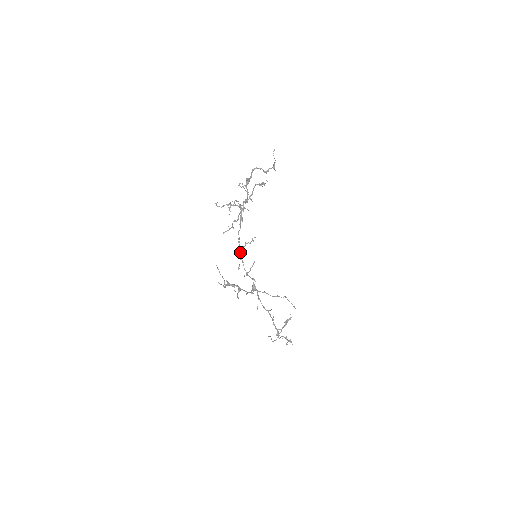
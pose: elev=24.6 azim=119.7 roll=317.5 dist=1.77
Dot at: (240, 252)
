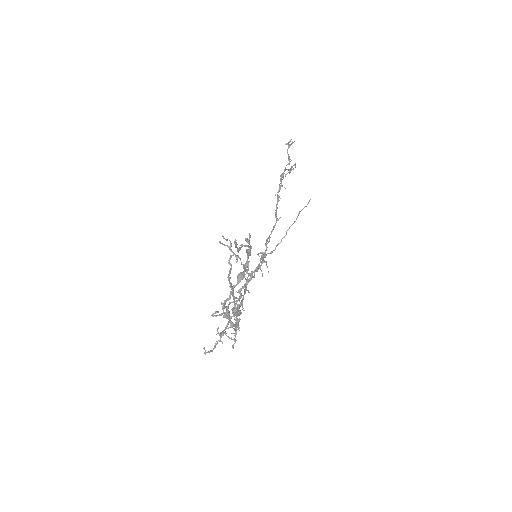
Dot at: (244, 294)
